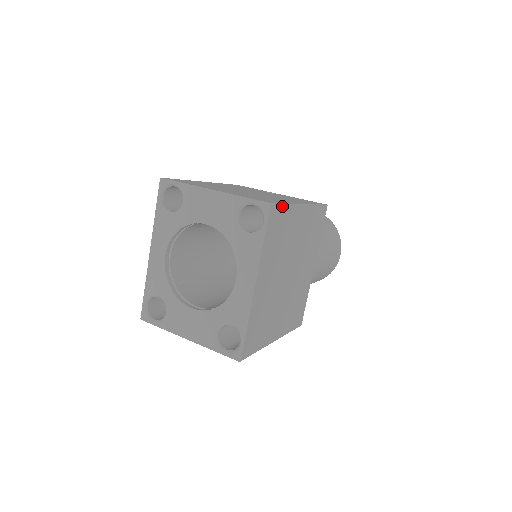
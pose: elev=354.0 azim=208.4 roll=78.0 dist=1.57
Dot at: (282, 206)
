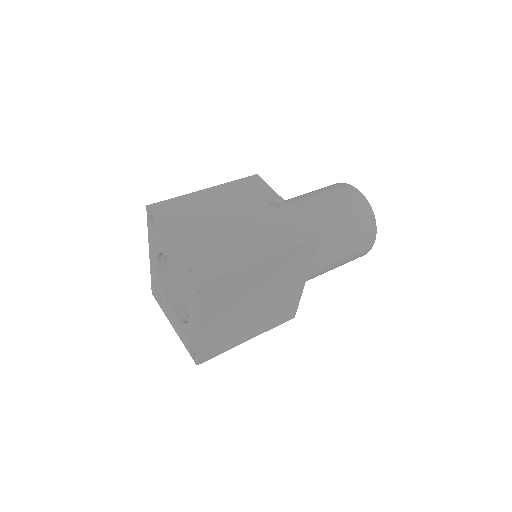
Dot at: (224, 274)
